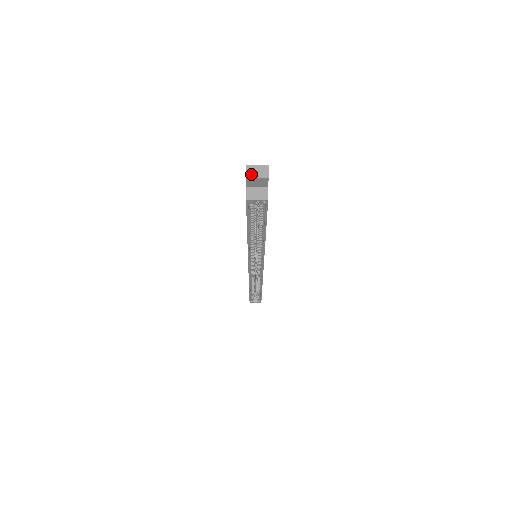
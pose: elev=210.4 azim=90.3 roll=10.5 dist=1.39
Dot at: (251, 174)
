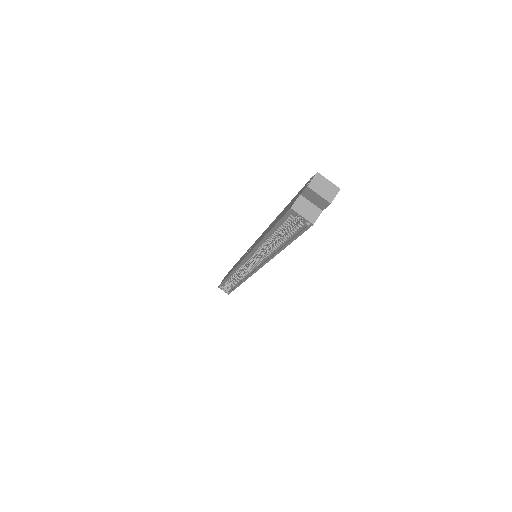
Dot at: (316, 186)
